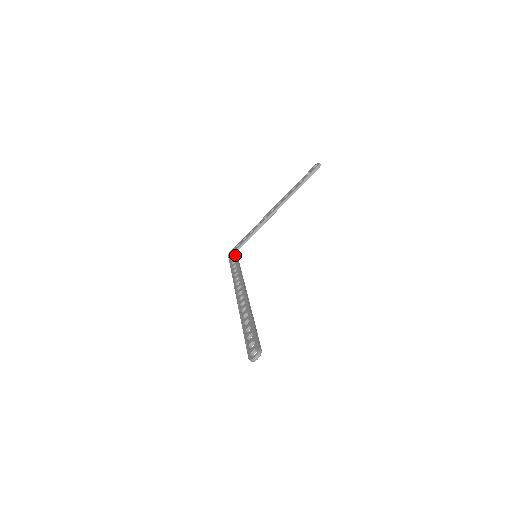
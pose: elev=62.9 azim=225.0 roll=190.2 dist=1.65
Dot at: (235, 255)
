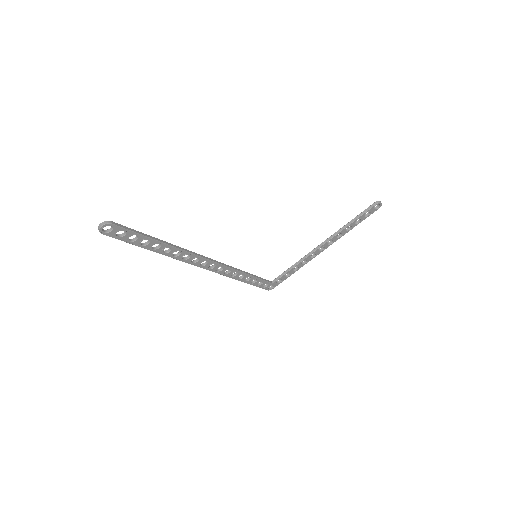
Dot at: (263, 279)
